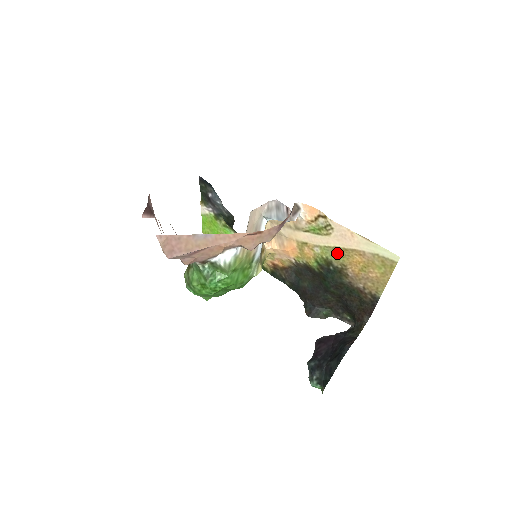
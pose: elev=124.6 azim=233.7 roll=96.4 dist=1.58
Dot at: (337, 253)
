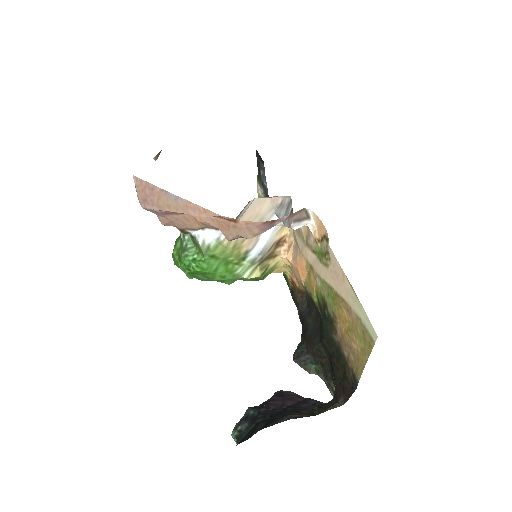
Dot at: (331, 295)
